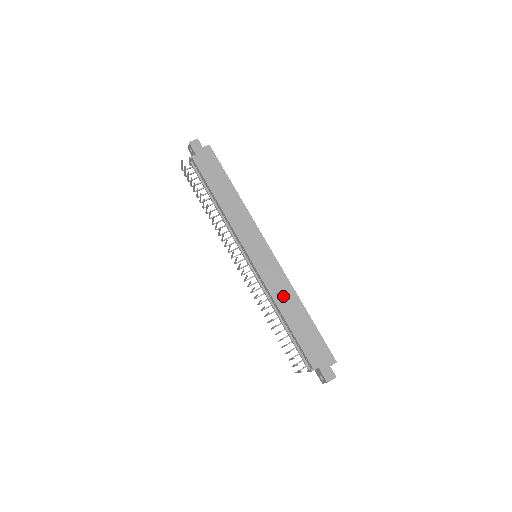
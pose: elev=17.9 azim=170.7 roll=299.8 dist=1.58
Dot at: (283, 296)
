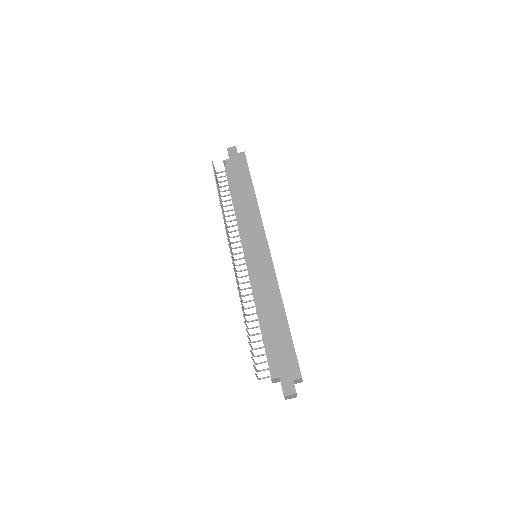
Dot at: (267, 297)
